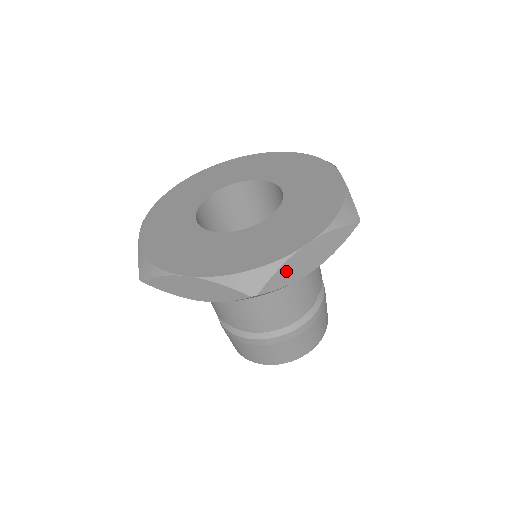
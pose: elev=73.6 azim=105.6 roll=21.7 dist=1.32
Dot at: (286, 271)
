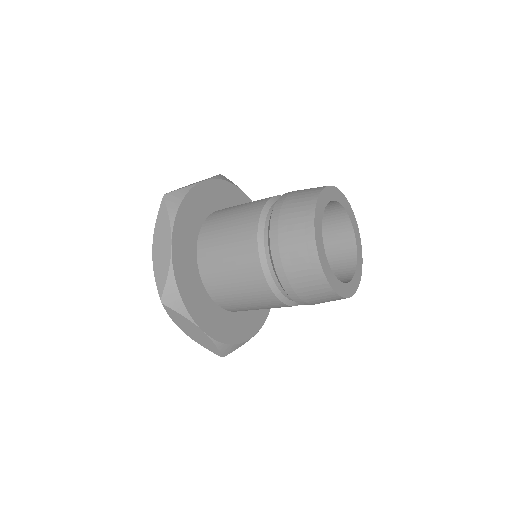
Dot at: occluded
